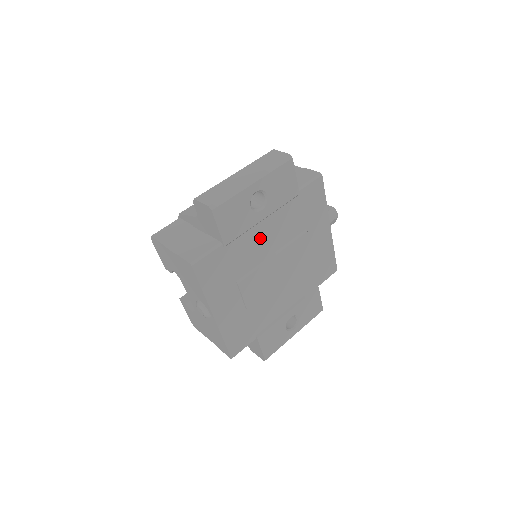
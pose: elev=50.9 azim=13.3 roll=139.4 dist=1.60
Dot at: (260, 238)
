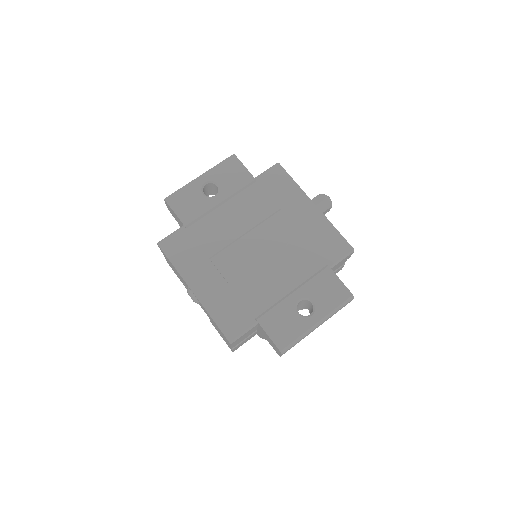
Dot at: (225, 220)
